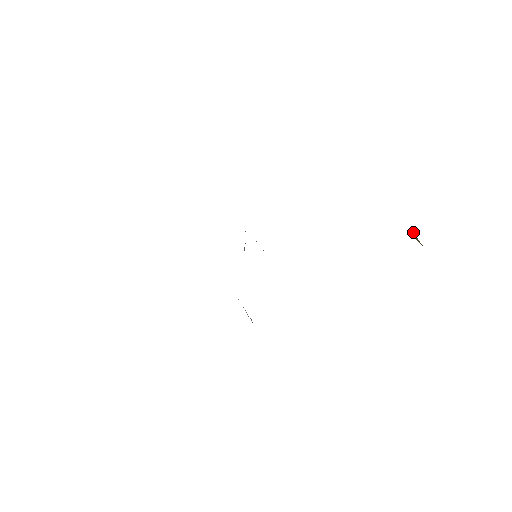
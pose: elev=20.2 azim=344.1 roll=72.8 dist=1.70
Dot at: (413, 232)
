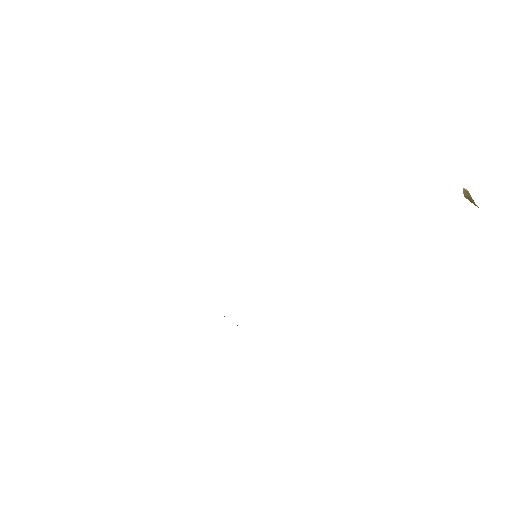
Dot at: (465, 191)
